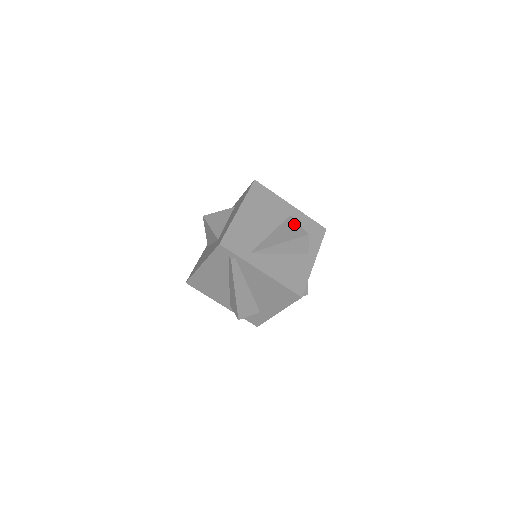
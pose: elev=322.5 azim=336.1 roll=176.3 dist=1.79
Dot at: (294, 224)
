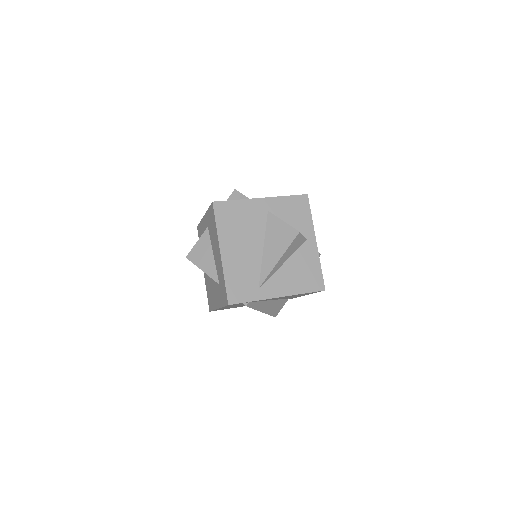
Dot at: (278, 224)
